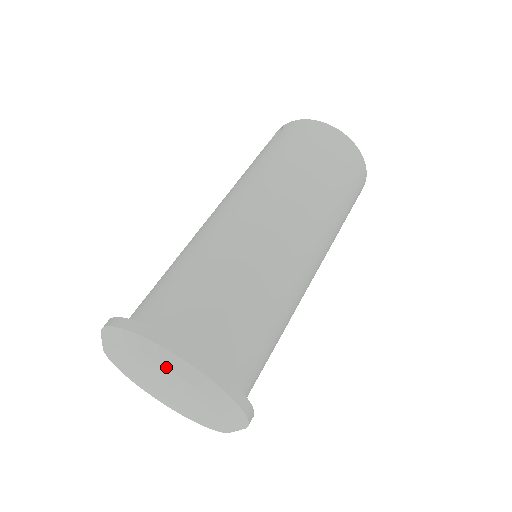
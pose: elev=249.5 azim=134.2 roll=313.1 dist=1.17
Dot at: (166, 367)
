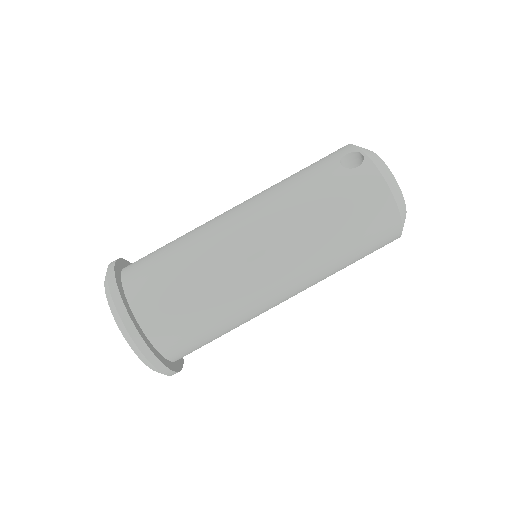
Dot at: (135, 353)
